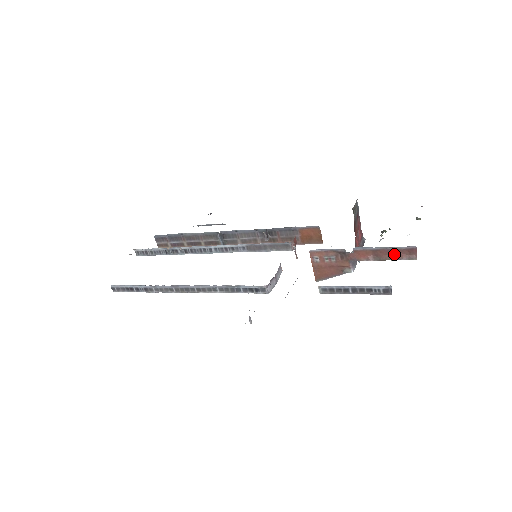
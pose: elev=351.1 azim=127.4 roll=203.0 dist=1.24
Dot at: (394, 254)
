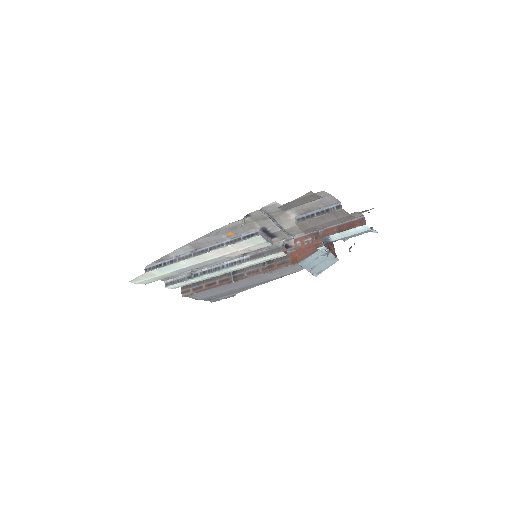
Dot at: (351, 225)
